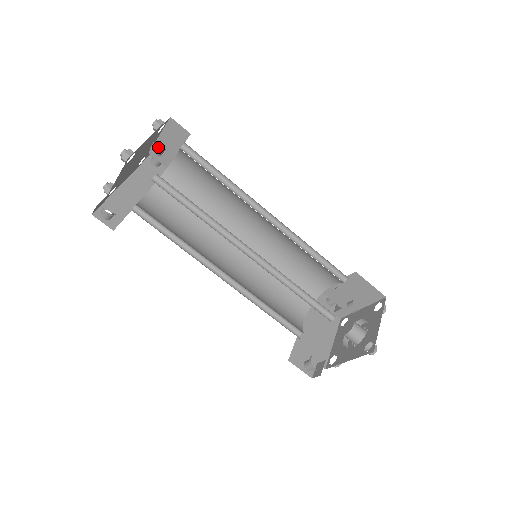
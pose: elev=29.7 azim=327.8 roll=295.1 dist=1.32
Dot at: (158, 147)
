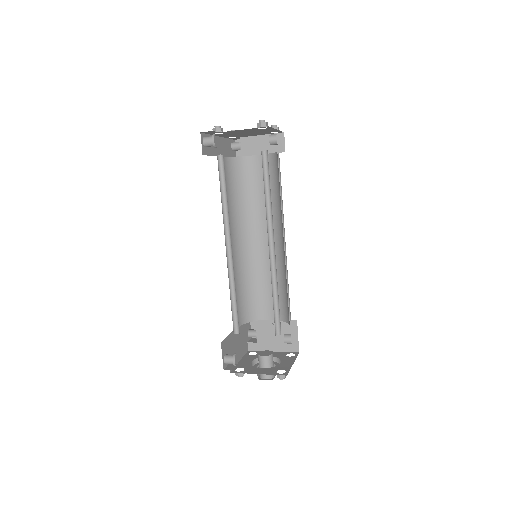
Dot at: (252, 140)
